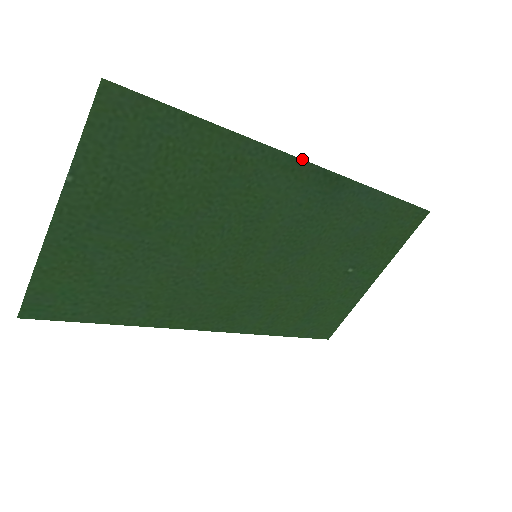
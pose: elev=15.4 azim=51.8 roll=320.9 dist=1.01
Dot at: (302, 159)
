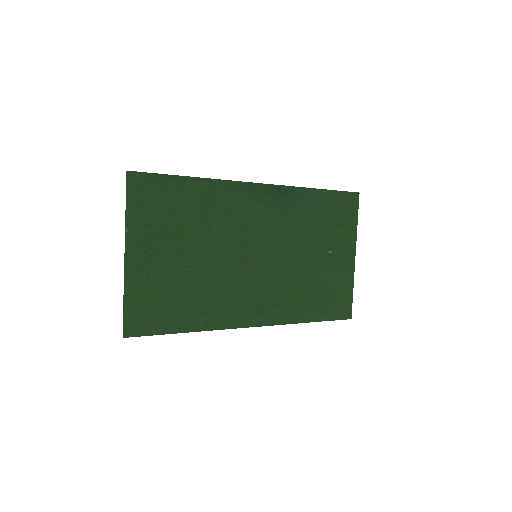
Dot at: (251, 182)
